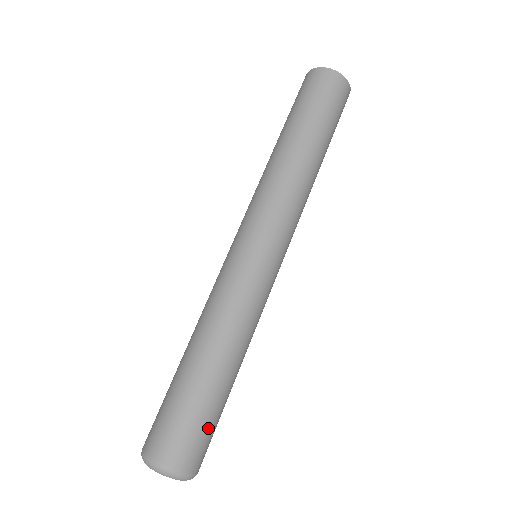
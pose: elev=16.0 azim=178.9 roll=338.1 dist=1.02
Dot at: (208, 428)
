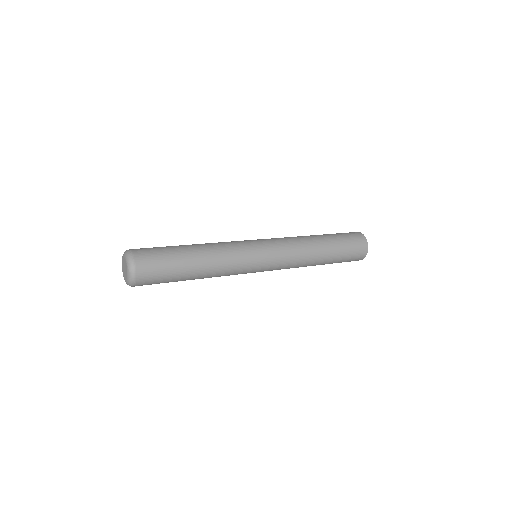
Dot at: (162, 262)
